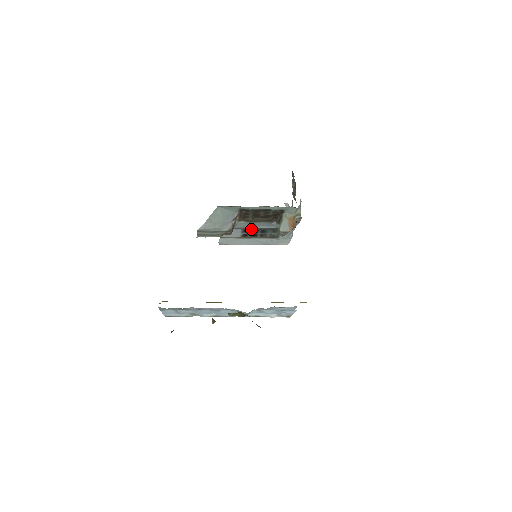
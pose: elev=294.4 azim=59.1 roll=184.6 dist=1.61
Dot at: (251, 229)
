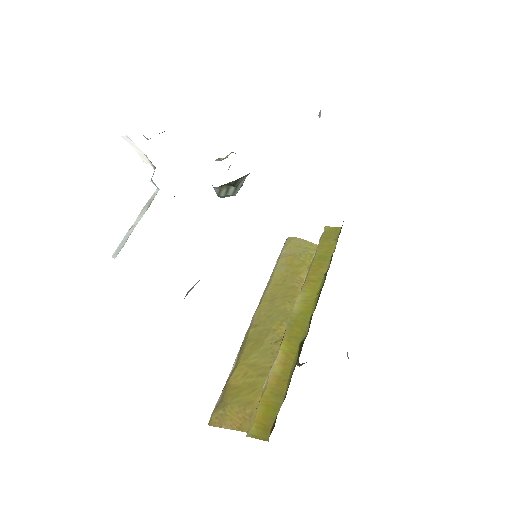
Dot at: occluded
